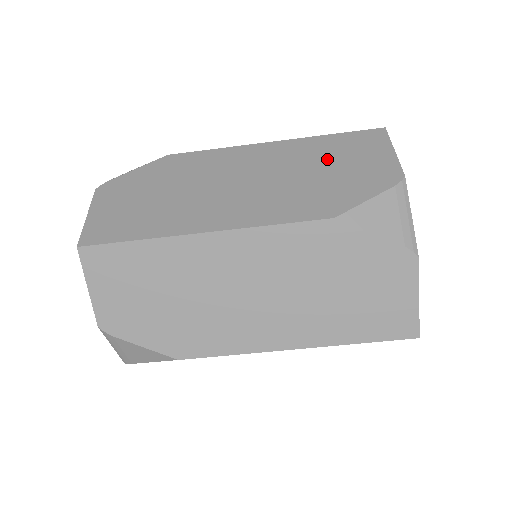
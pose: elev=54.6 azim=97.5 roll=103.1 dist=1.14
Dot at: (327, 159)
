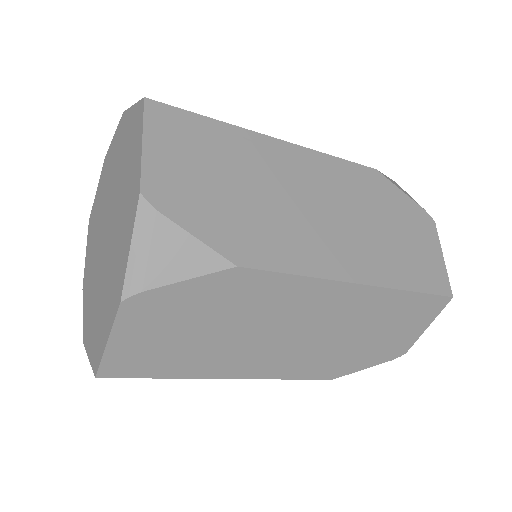
Dot at: (379, 324)
